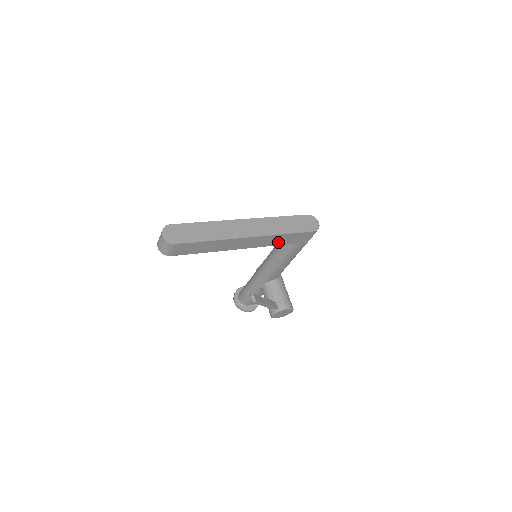
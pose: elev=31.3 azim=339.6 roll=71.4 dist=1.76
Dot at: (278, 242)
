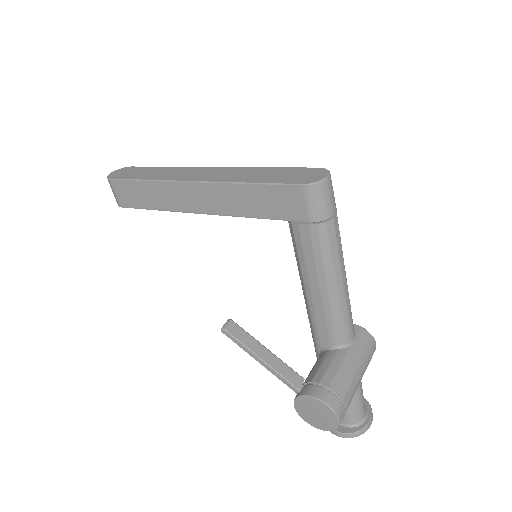
Dot at: (250, 208)
